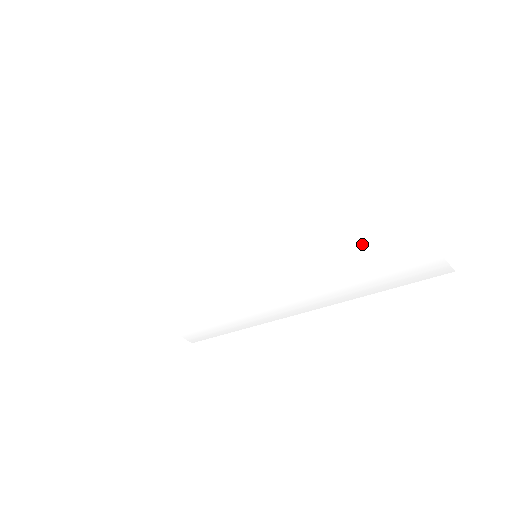
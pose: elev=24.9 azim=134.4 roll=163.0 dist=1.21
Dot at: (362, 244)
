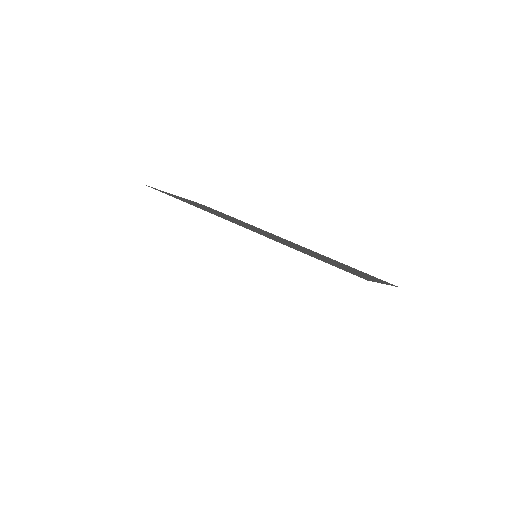
Dot at: occluded
